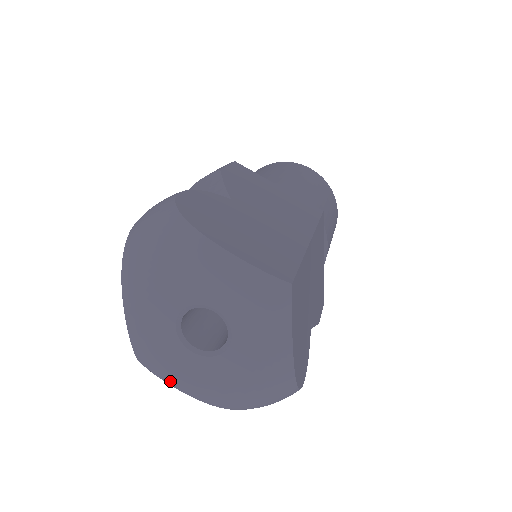
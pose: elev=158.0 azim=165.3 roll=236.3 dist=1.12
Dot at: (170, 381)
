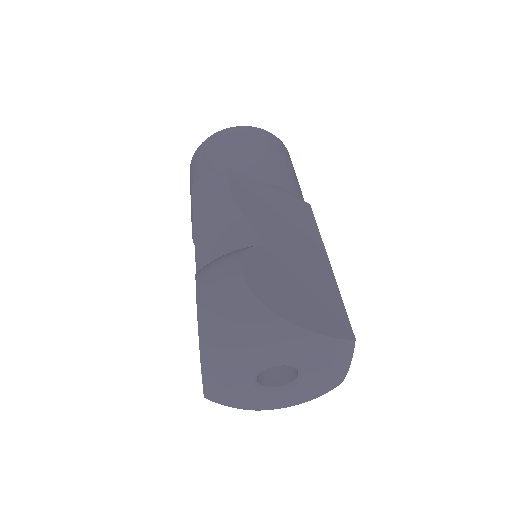
Dot at: (238, 407)
